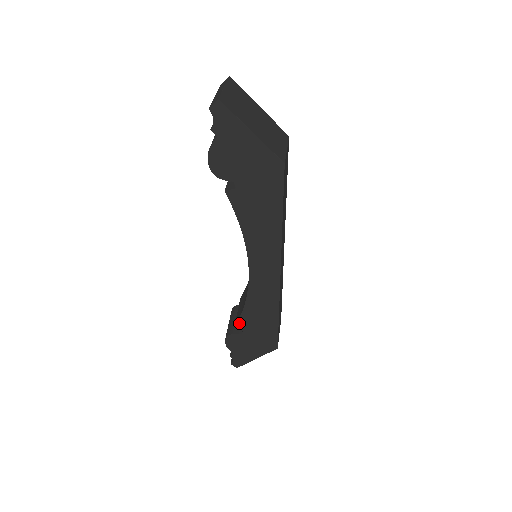
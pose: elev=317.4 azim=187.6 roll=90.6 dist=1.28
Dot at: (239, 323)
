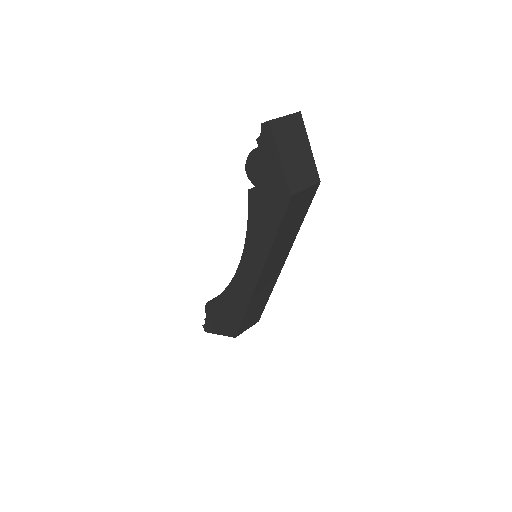
Dot at: (219, 297)
